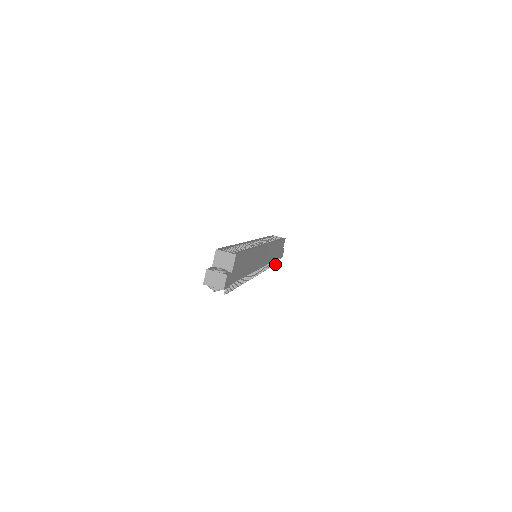
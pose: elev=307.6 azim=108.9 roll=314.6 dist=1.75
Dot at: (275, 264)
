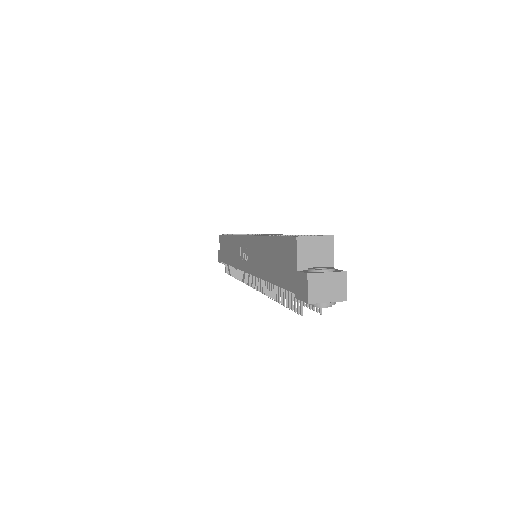
Dot at: occluded
